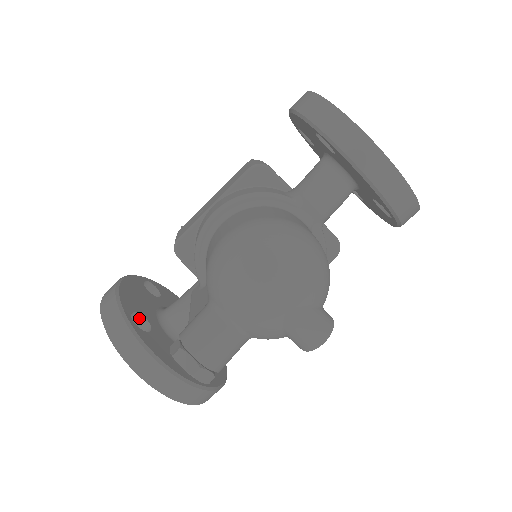
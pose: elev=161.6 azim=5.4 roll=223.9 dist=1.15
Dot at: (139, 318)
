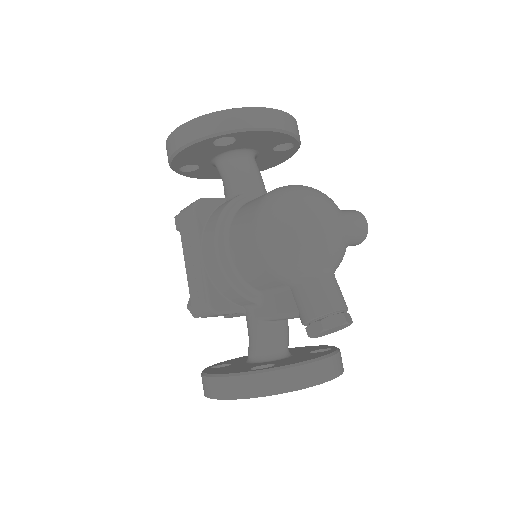
Dot at: occluded
